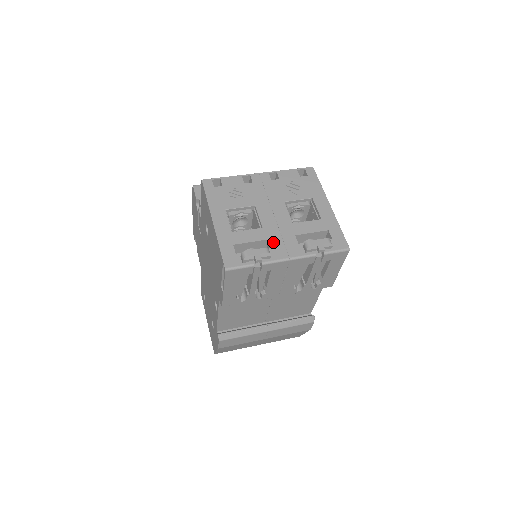
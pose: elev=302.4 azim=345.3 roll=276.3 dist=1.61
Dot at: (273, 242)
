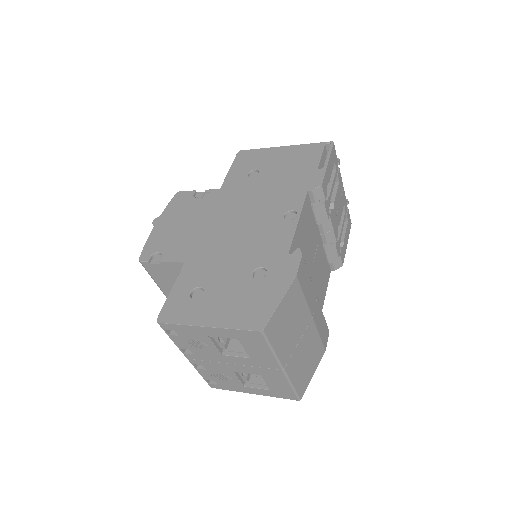
Dot at: occluded
